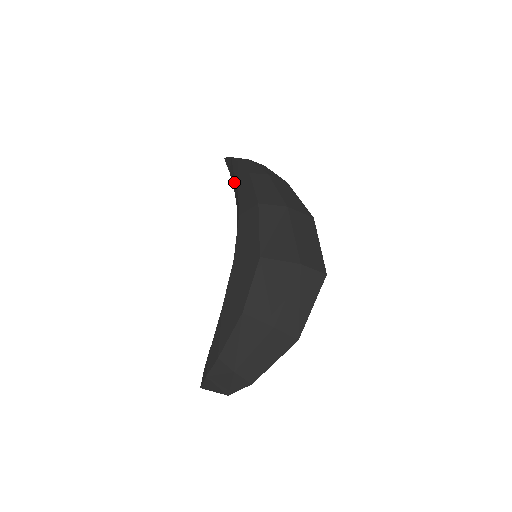
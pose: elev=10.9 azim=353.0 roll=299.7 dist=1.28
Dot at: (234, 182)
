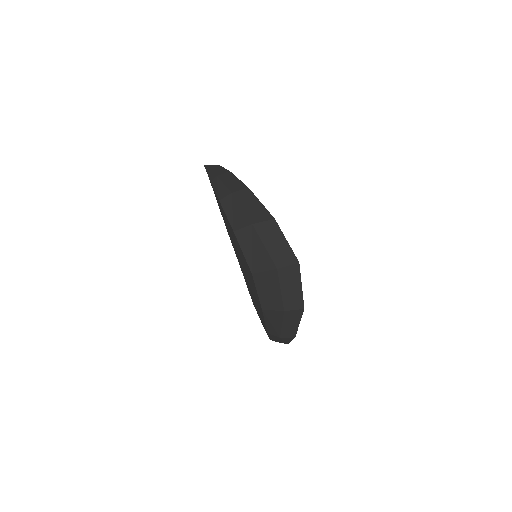
Dot at: occluded
